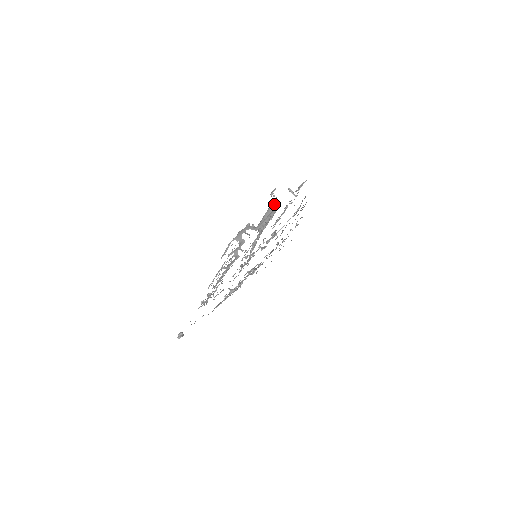
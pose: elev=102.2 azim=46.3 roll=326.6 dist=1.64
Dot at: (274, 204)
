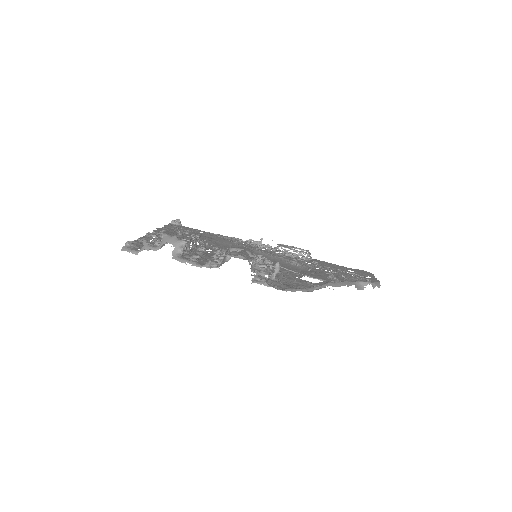
Dot at: (226, 258)
